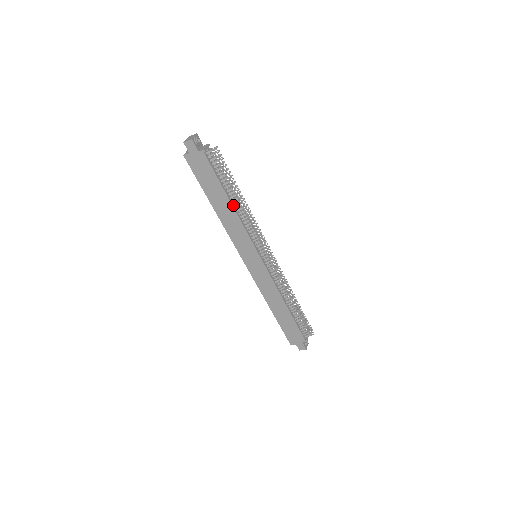
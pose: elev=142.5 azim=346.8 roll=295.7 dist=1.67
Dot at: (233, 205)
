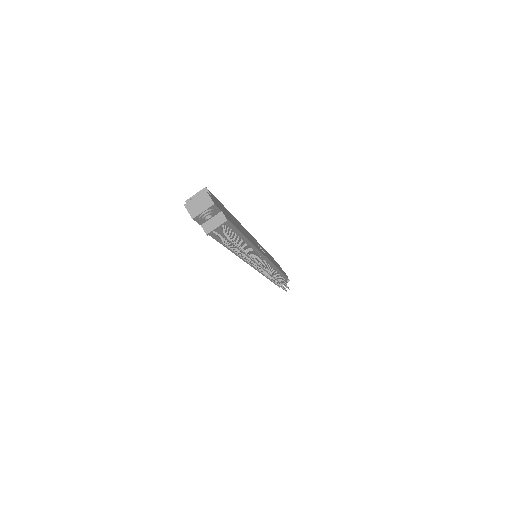
Dot at: occluded
